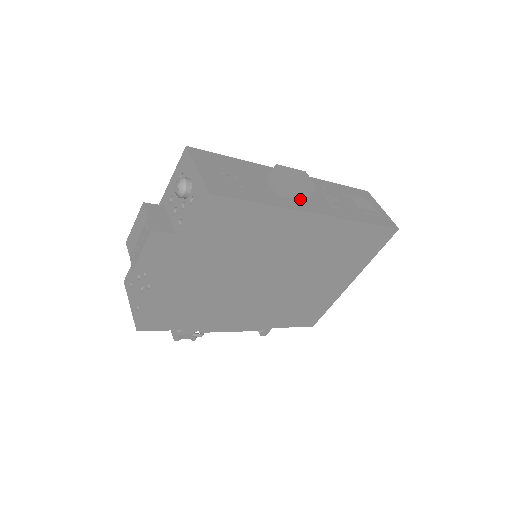
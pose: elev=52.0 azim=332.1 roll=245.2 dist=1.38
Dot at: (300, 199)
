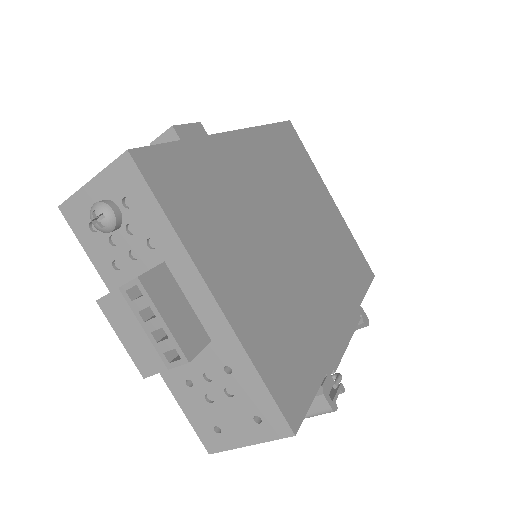
Dot at: occluded
